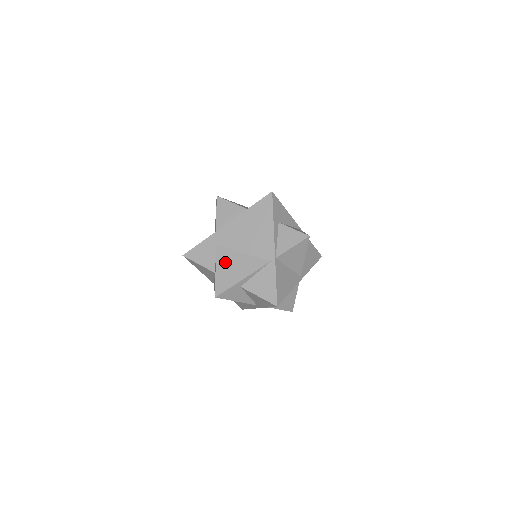
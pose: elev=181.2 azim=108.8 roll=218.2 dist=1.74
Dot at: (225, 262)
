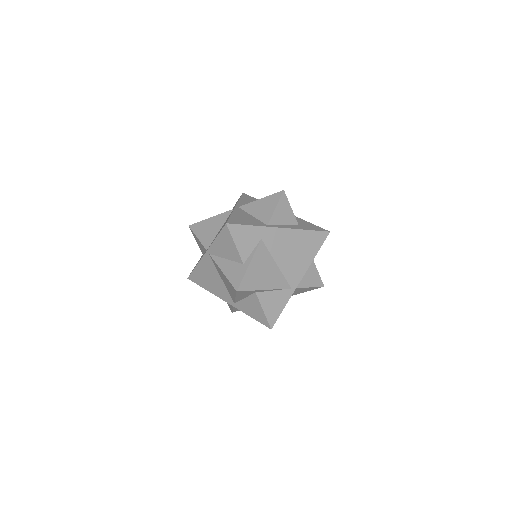
Dot at: (260, 262)
